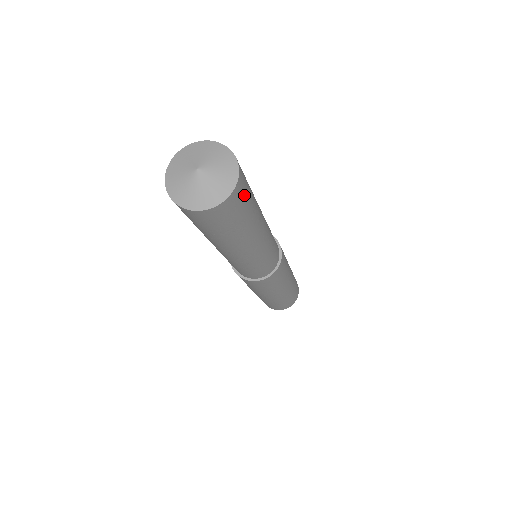
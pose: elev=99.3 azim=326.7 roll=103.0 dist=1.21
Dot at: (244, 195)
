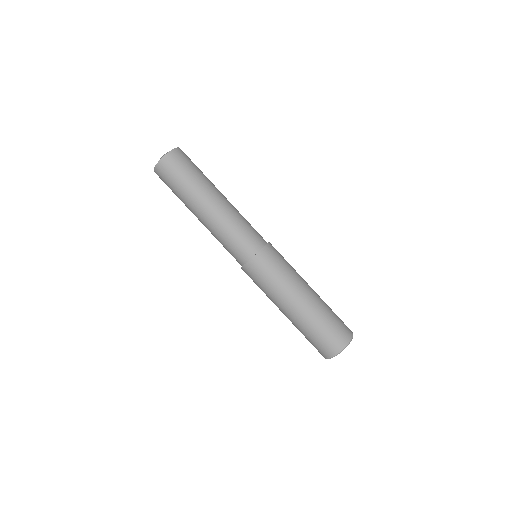
Dot at: (189, 158)
